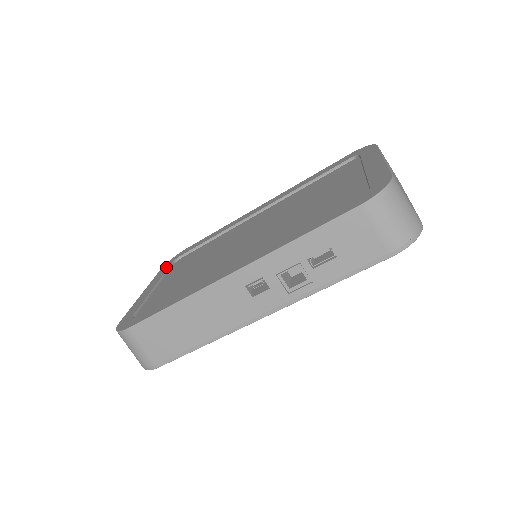
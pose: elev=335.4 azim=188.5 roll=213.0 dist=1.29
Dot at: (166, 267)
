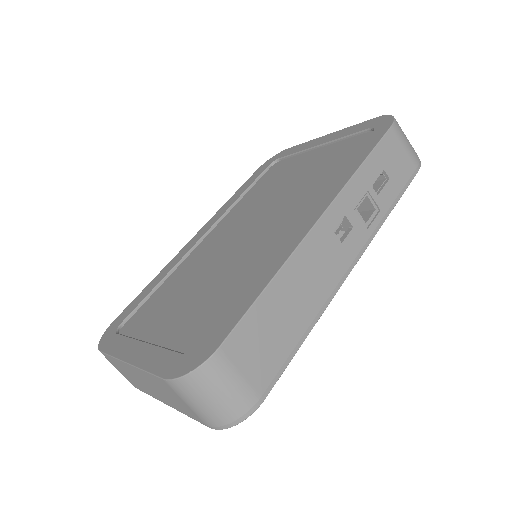
Dot at: (114, 340)
